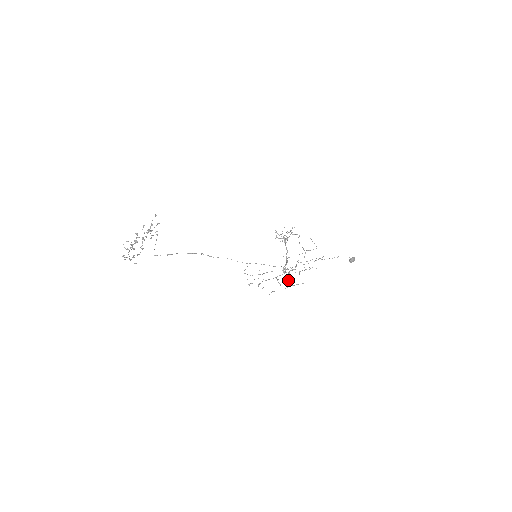
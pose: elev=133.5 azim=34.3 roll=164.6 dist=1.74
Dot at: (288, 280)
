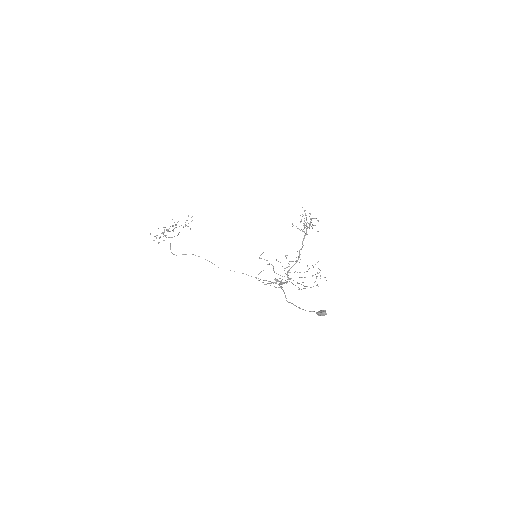
Dot at: occluded
